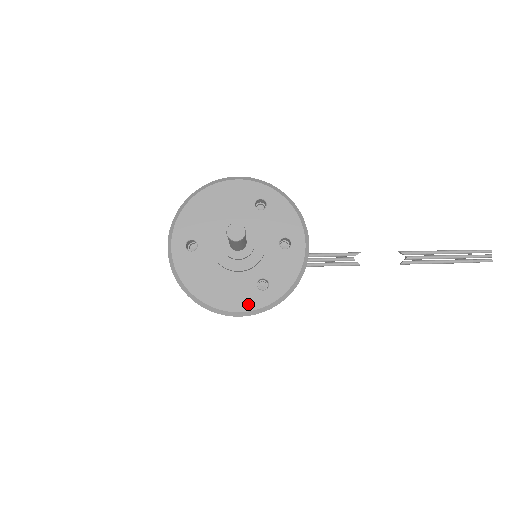
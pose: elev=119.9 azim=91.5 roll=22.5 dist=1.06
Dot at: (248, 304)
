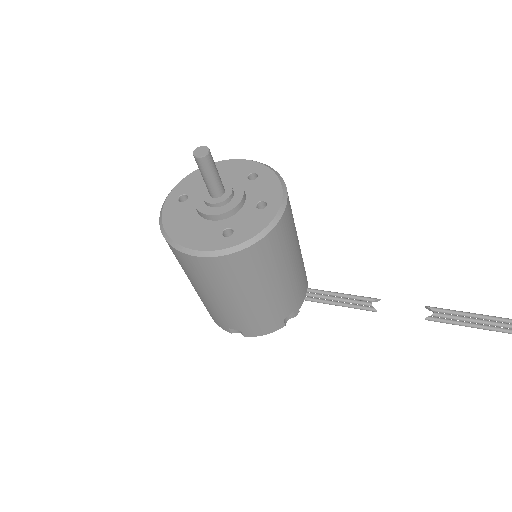
Dot at: (208, 245)
